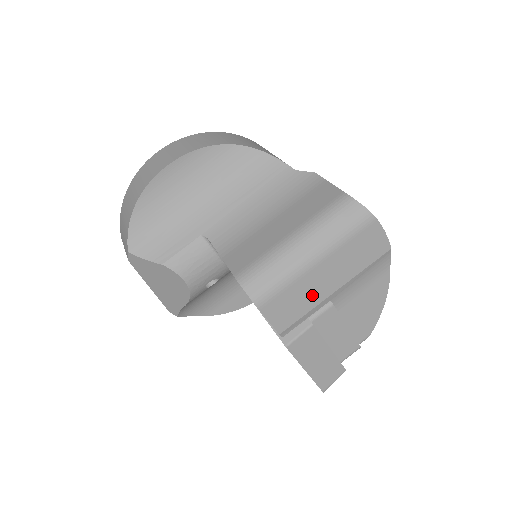
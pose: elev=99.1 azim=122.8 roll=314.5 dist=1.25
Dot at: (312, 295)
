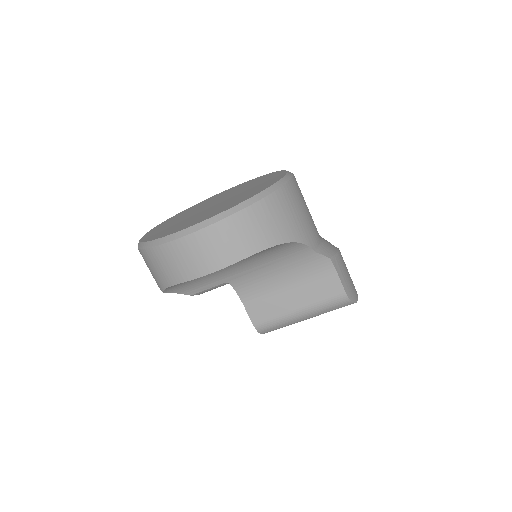
Dot at: occluded
